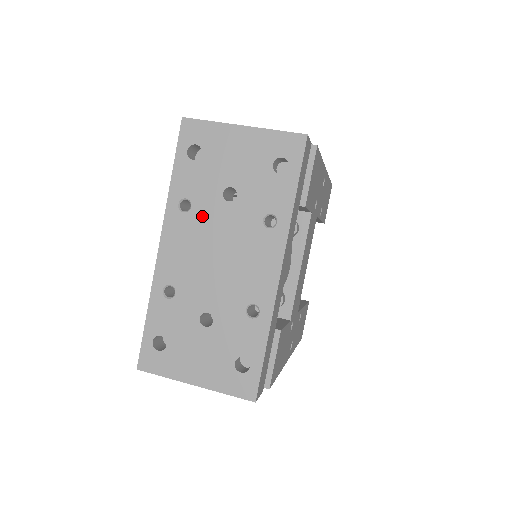
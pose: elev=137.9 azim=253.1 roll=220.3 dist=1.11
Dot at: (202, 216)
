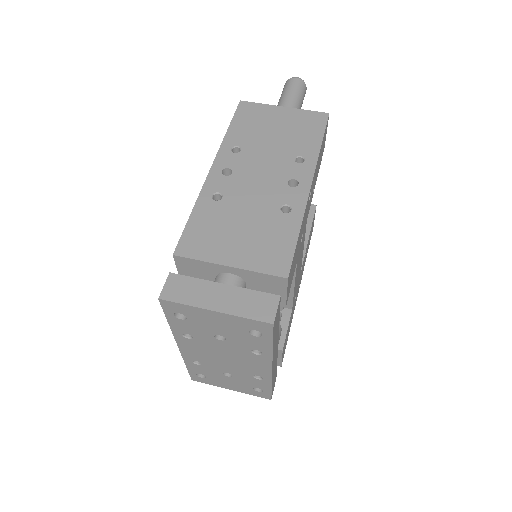
Dot at: (203, 342)
